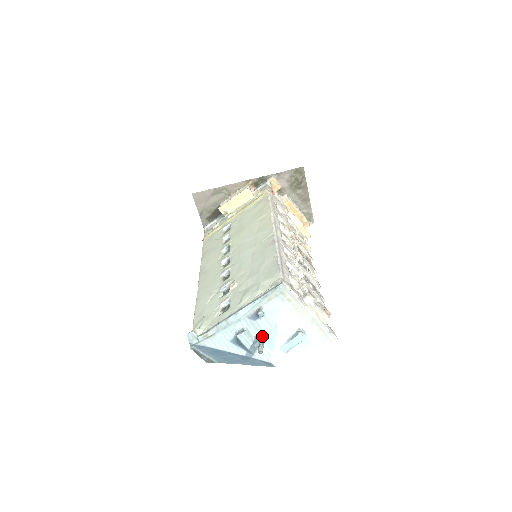
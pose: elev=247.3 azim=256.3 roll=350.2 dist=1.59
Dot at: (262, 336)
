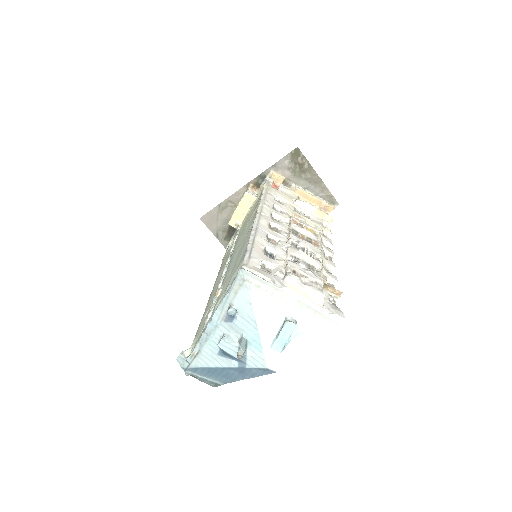
Dot at: (245, 338)
